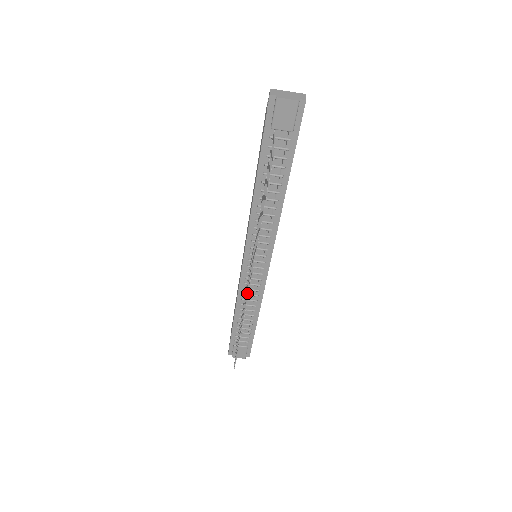
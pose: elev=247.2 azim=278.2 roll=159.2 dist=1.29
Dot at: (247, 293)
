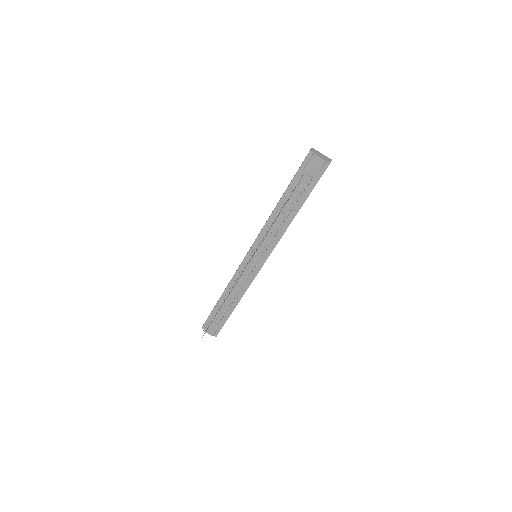
Dot at: (240, 276)
